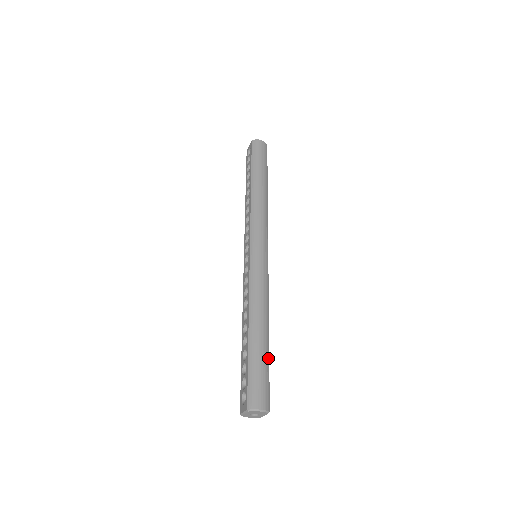
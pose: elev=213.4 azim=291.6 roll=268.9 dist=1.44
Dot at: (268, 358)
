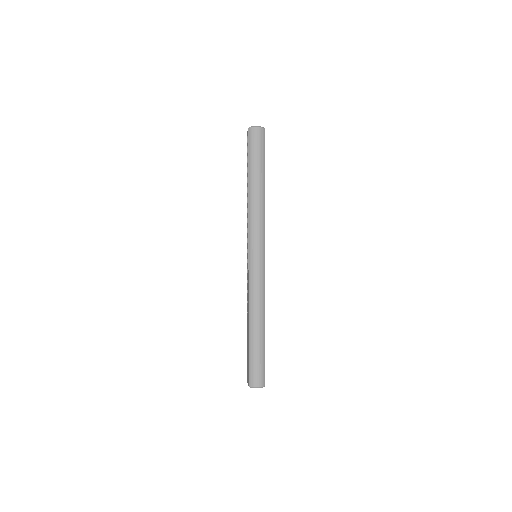
Dot at: (264, 348)
